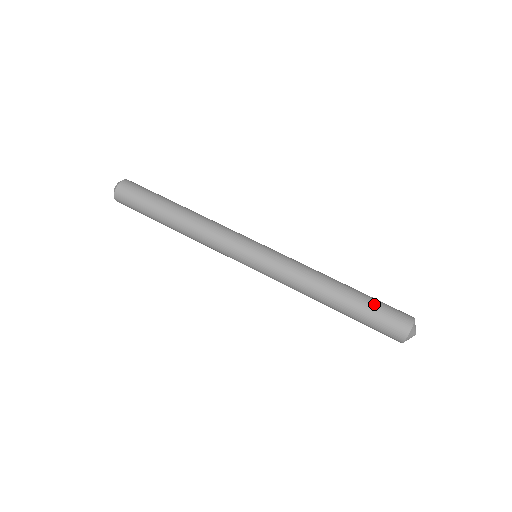
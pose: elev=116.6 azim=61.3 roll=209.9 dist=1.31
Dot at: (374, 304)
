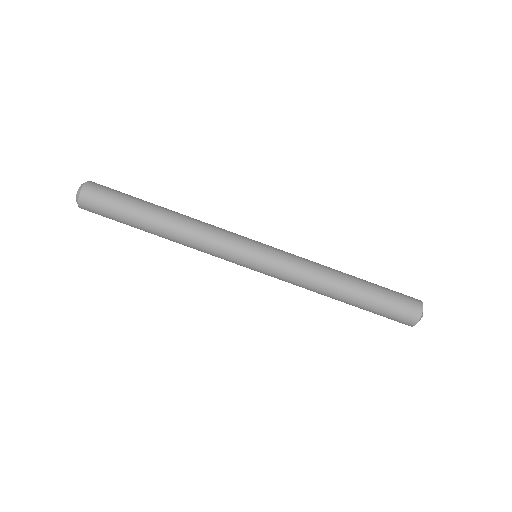
Dot at: (385, 290)
